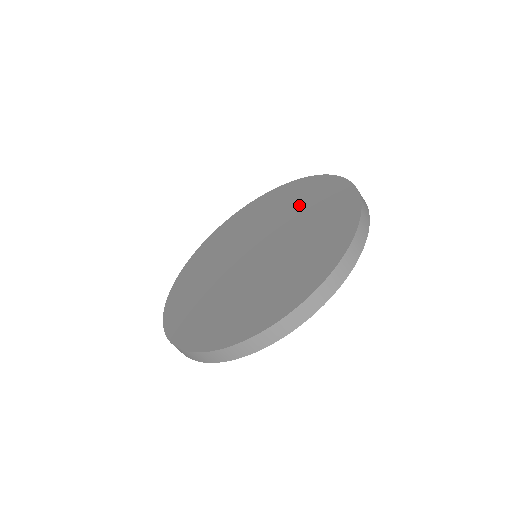
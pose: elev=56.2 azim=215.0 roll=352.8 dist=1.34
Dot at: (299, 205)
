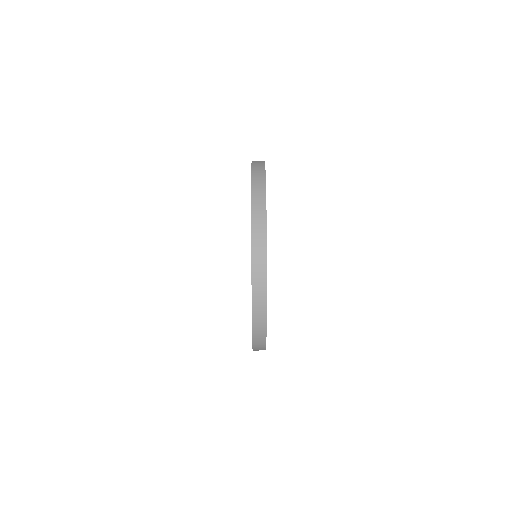
Dot at: occluded
